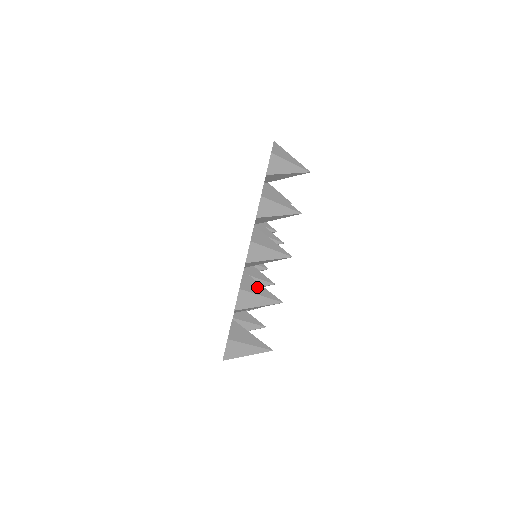
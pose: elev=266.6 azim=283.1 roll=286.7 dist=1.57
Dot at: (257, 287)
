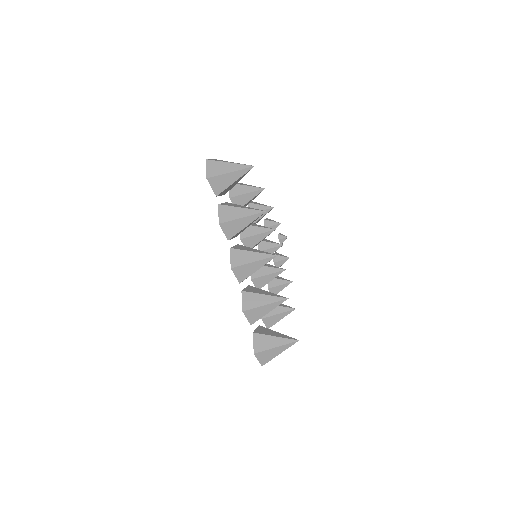
Dot at: (259, 299)
